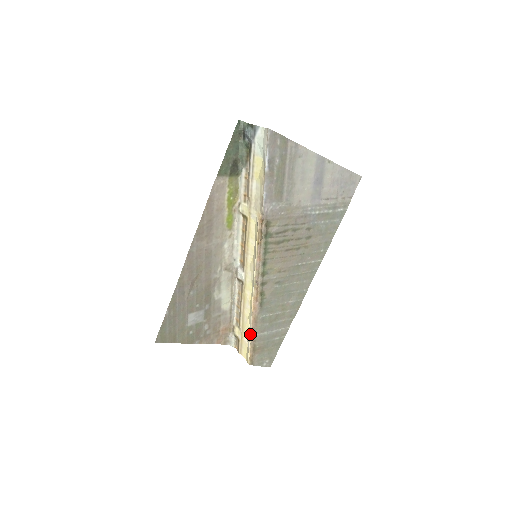
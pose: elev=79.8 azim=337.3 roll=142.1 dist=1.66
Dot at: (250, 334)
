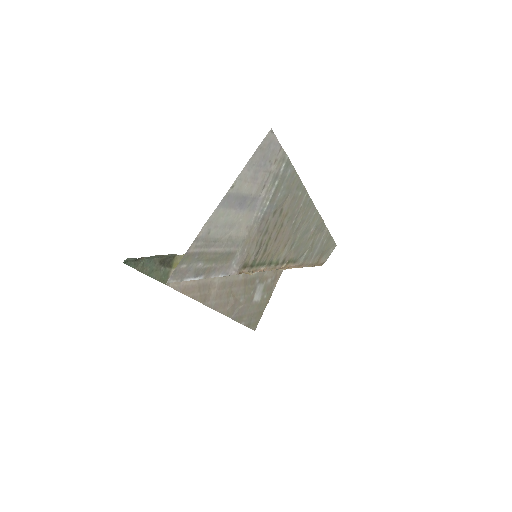
Dot at: occluded
